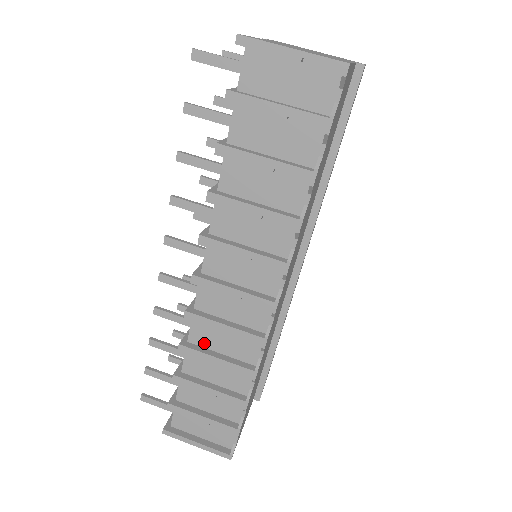
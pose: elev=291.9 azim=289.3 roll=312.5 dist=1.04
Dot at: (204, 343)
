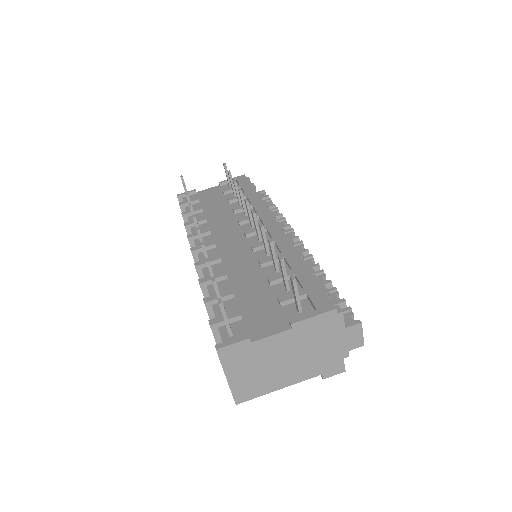
Dot at: occluded
